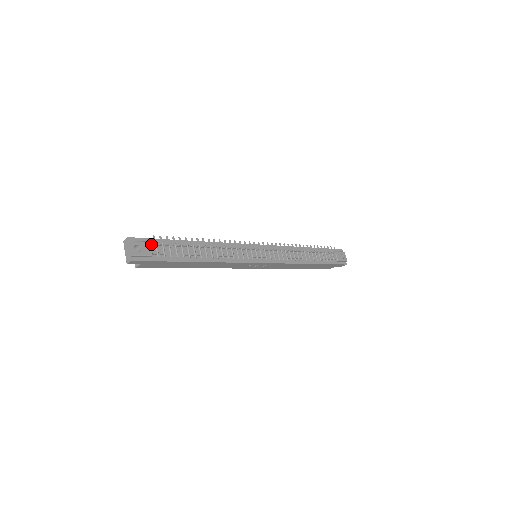
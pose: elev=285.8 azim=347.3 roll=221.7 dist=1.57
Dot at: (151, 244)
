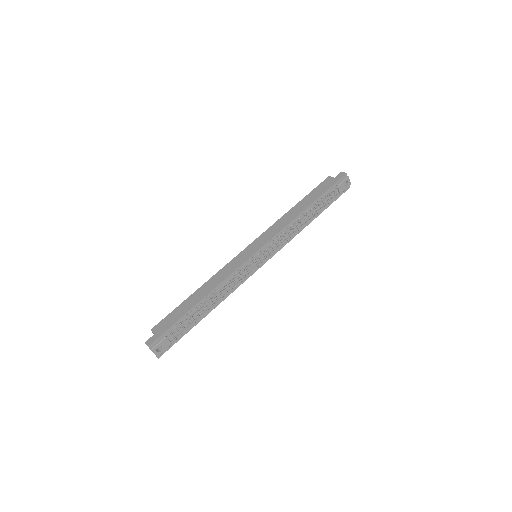
Dot at: (167, 337)
